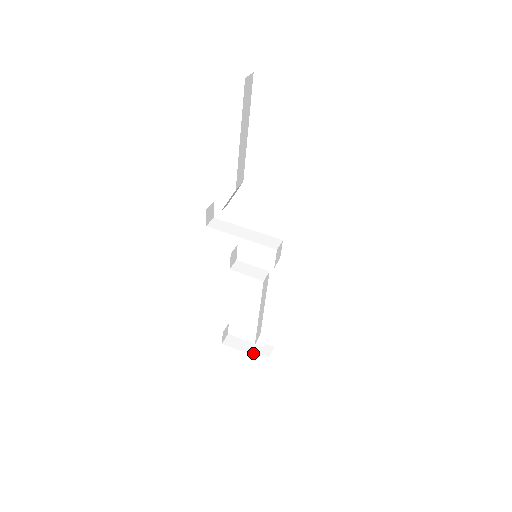
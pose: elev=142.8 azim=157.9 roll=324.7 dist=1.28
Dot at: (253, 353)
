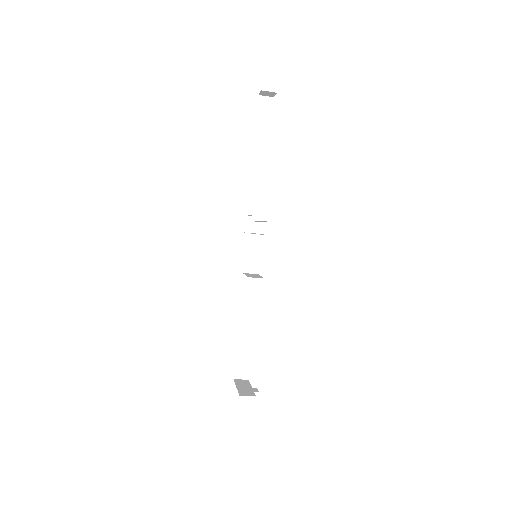
Dot at: (242, 392)
